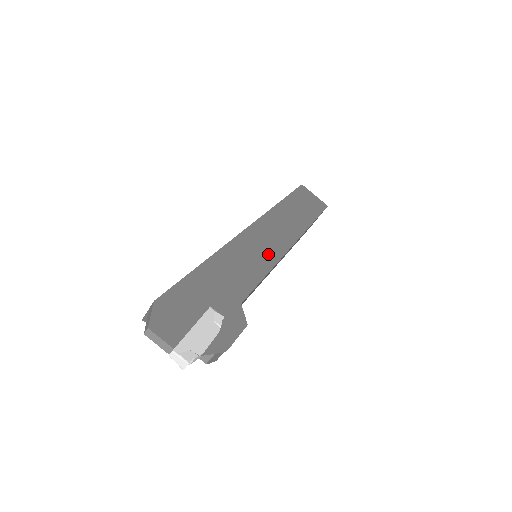
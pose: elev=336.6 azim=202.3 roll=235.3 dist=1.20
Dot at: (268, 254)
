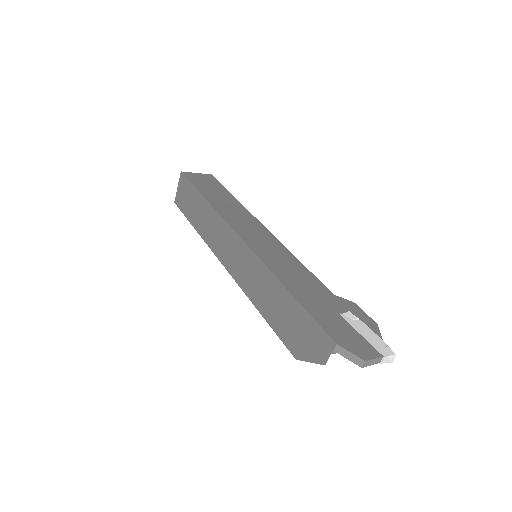
Dot at: (276, 247)
